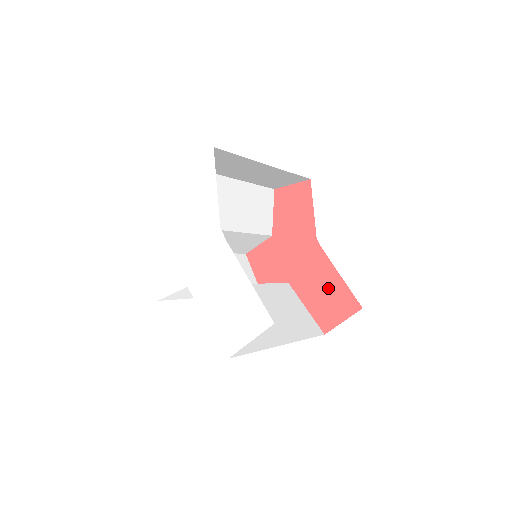
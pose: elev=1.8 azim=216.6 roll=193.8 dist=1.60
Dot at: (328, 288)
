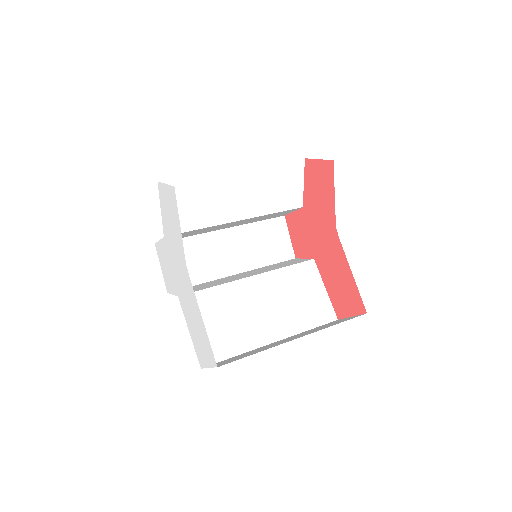
Dot at: (342, 280)
